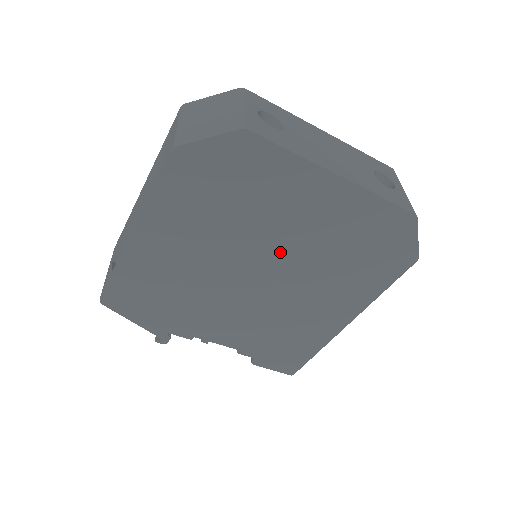
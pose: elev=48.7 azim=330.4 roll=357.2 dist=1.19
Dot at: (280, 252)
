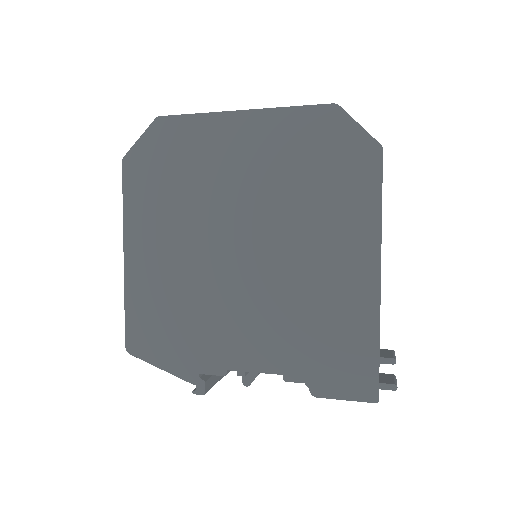
Dot at: (244, 211)
